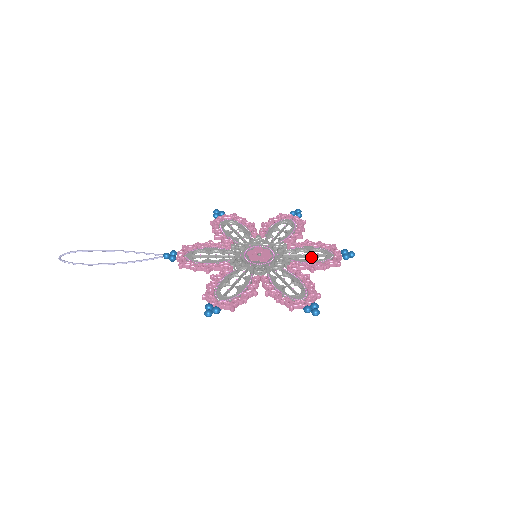
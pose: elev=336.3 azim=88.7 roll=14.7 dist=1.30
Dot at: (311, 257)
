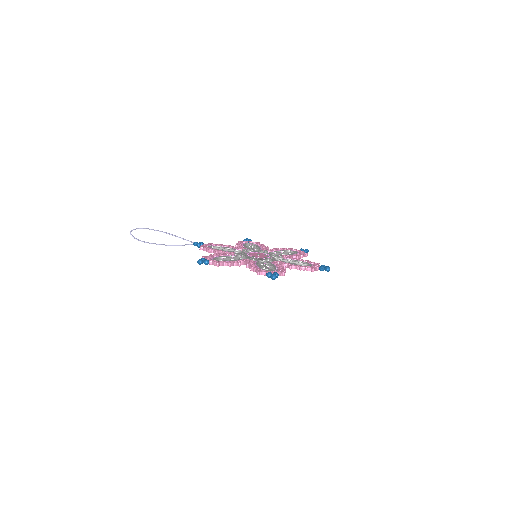
Dot at: (295, 263)
